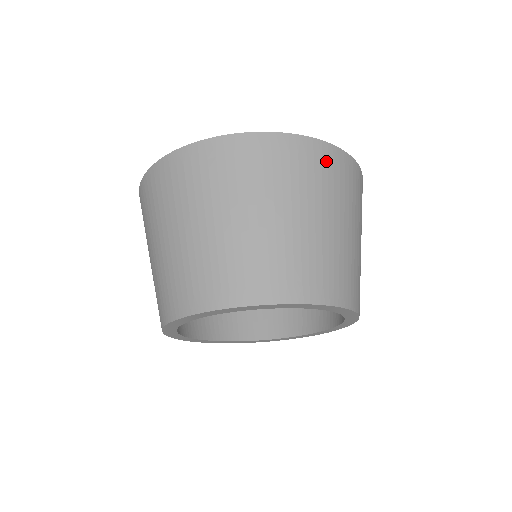
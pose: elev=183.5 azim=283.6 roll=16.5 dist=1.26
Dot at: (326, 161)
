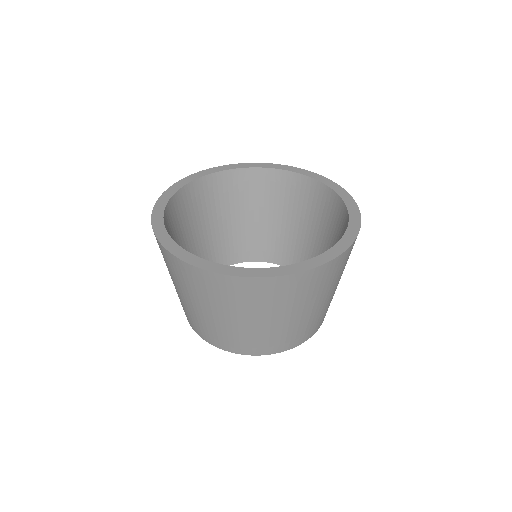
Dot at: (315, 278)
